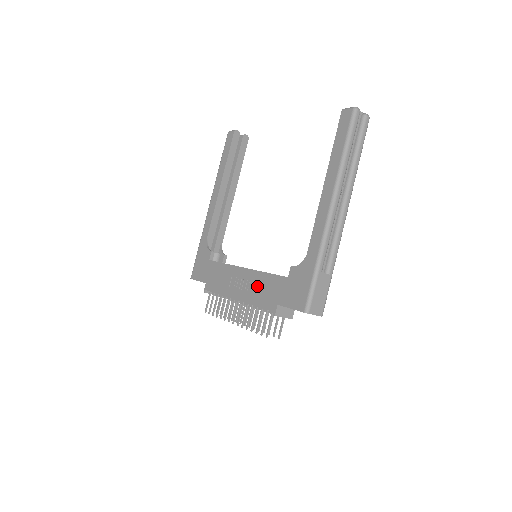
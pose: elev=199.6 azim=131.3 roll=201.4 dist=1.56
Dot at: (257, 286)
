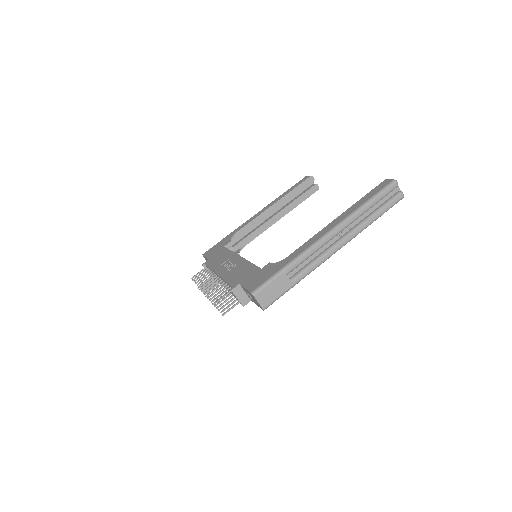
Dot at: (238, 269)
